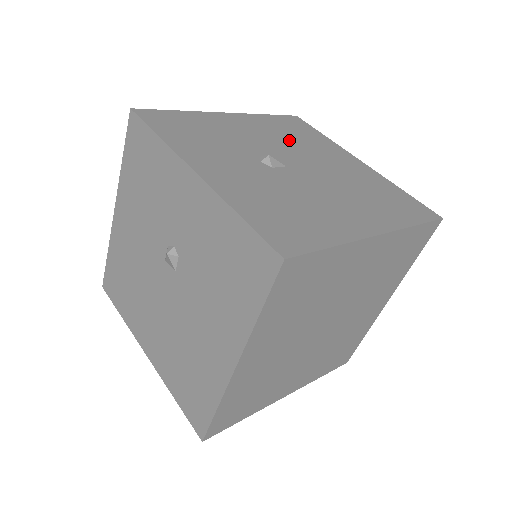
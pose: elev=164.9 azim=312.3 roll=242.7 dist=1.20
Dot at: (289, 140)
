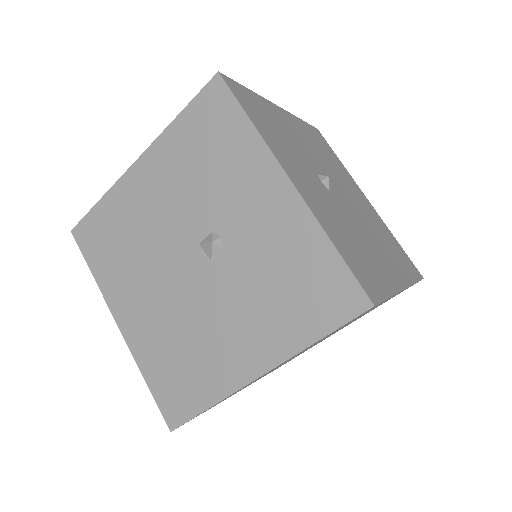
Dot at: (325, 159)
